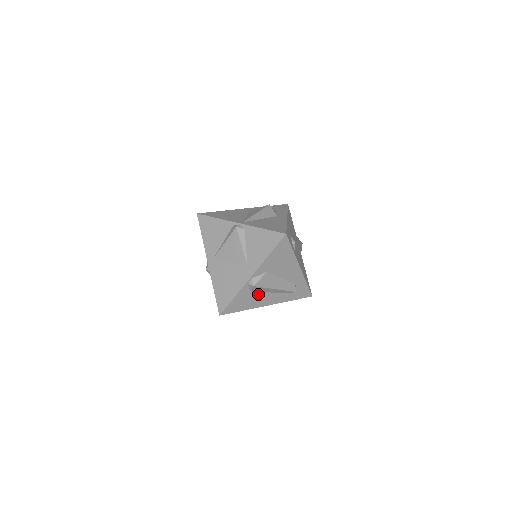
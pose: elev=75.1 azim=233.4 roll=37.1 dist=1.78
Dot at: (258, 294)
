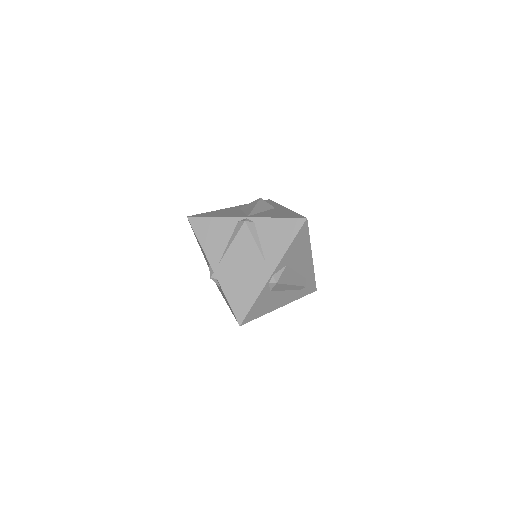
Dot at: (275, 294)
